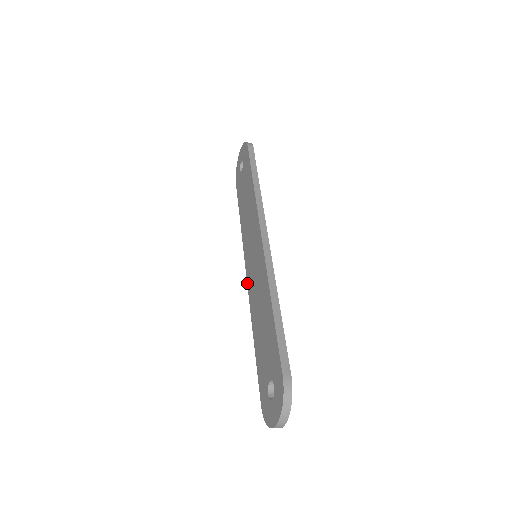
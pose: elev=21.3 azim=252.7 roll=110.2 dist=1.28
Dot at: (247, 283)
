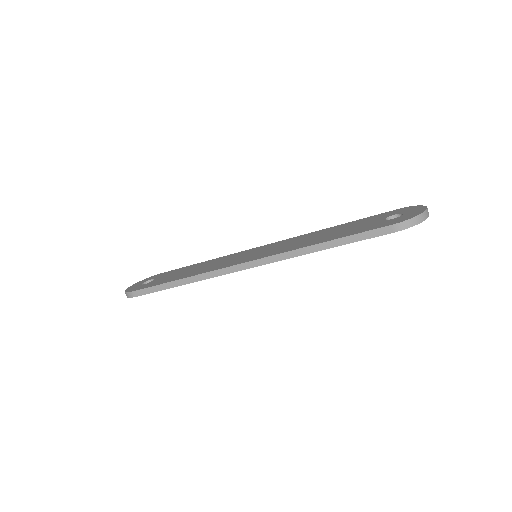
Dot at: (258, 258)
